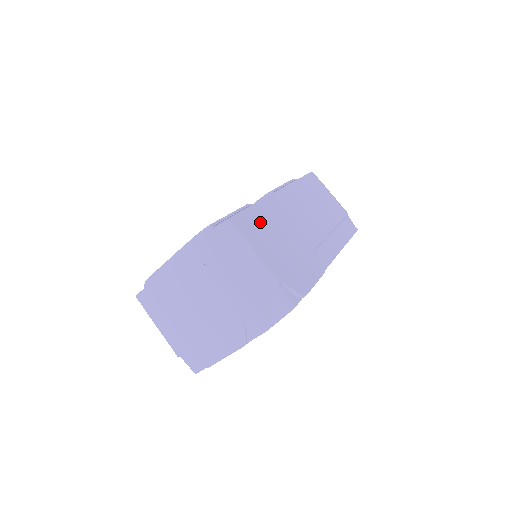
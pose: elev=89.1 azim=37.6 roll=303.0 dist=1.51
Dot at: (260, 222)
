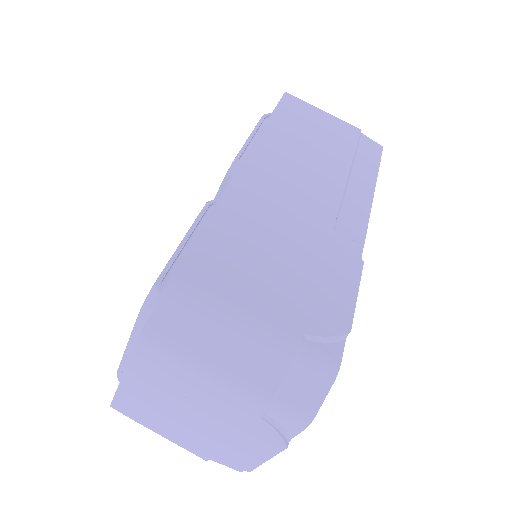
Dot at: (230, 241)
